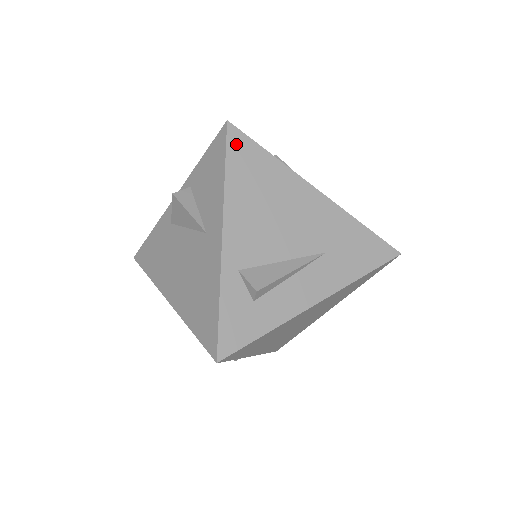
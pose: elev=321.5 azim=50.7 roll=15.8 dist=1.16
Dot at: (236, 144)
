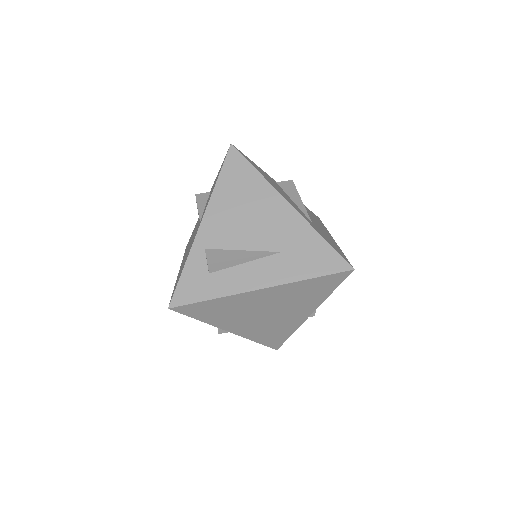
Dot at: (232, 161)
